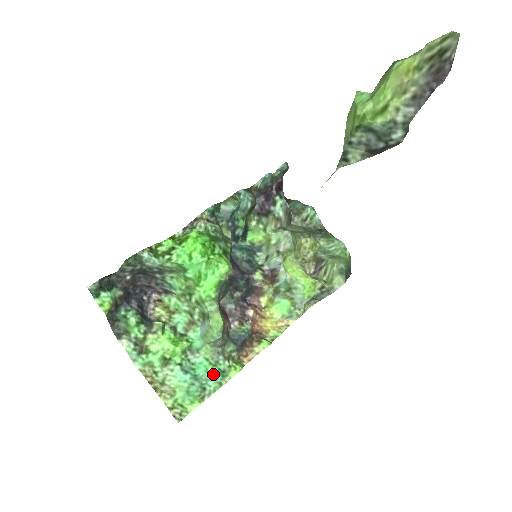
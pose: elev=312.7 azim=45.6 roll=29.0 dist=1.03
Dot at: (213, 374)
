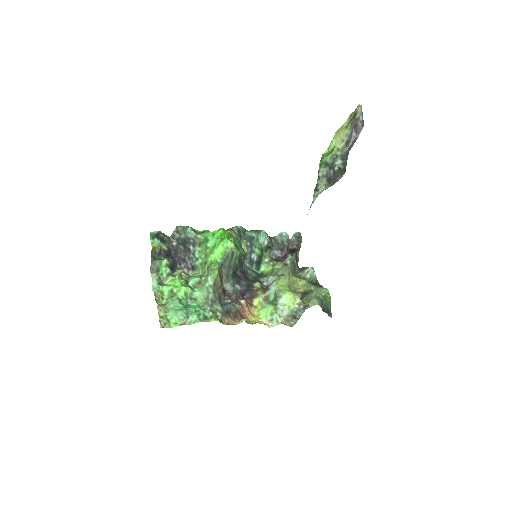
Dot at: (198, 312)
